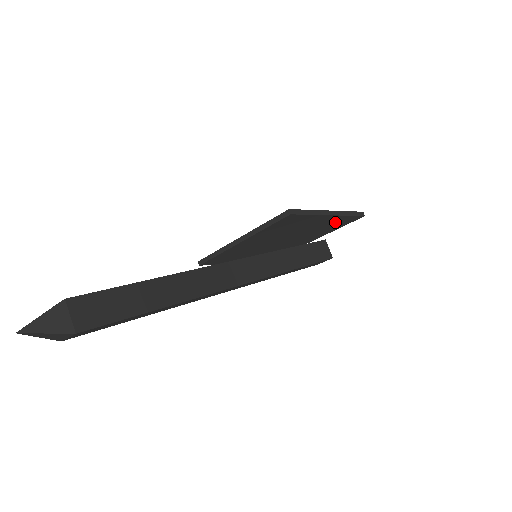
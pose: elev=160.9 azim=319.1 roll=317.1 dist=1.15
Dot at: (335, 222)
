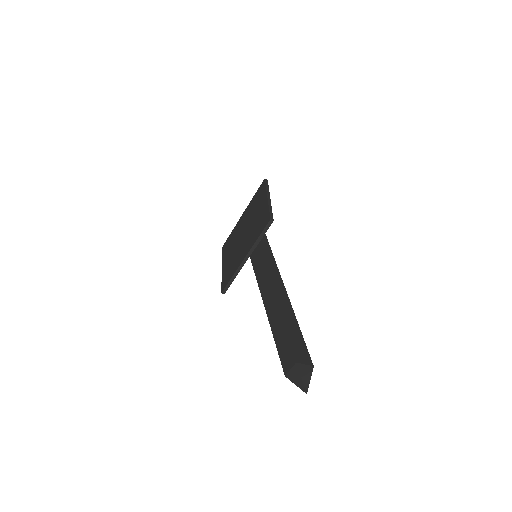
Dot at: occluded
